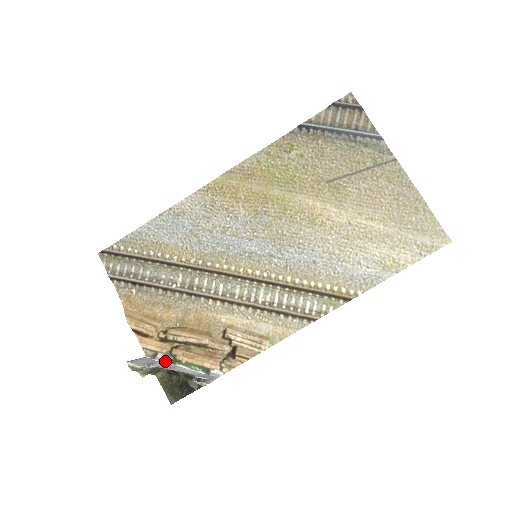
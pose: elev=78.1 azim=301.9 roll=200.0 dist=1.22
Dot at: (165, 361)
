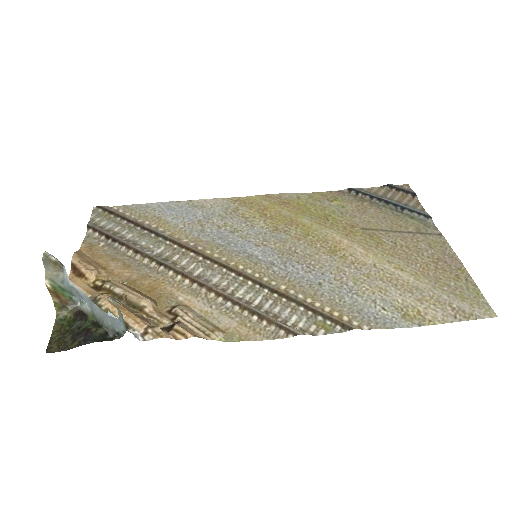
Dot at: (82, 299)
